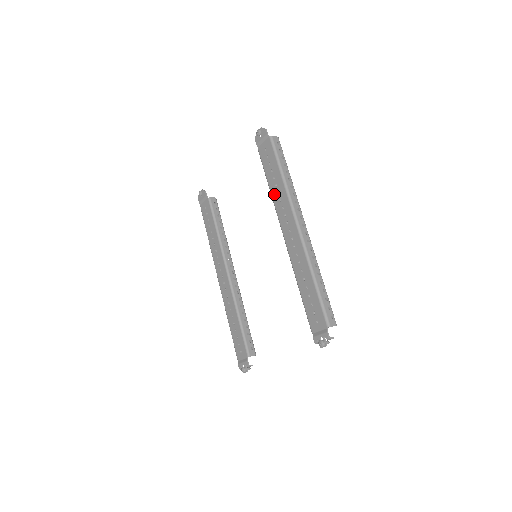
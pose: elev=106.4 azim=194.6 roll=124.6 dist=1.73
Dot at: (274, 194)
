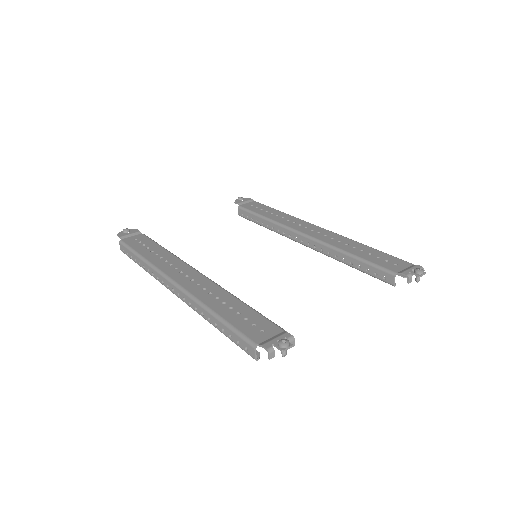
Dot at: (277, 219)
